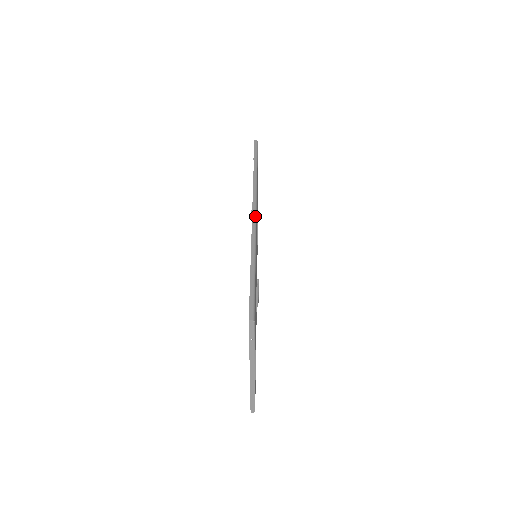
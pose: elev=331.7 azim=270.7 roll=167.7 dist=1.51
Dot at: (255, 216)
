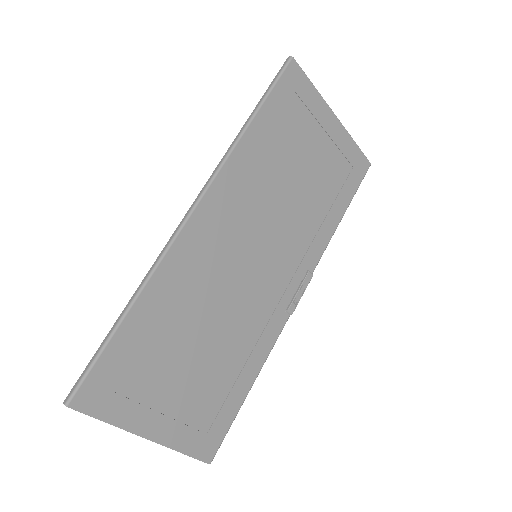
Dot at: (180, 226)
